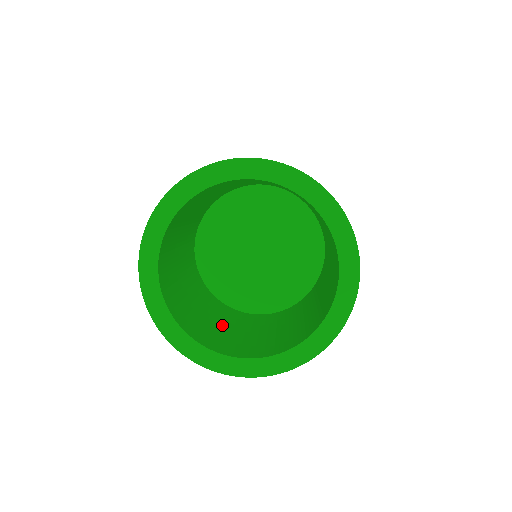
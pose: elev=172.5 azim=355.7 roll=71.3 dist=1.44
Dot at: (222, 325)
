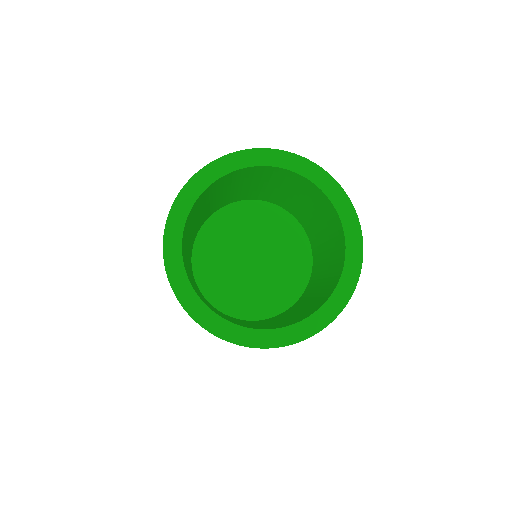
Dot at: occluded
